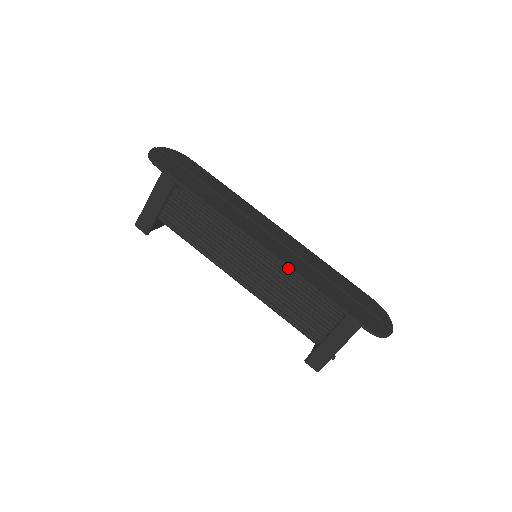
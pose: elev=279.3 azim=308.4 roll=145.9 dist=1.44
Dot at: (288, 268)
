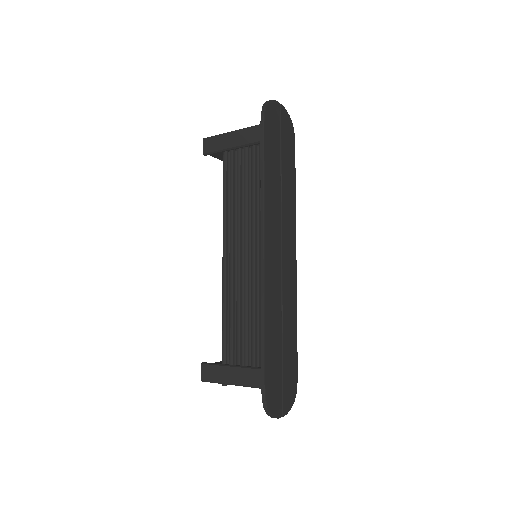
Dot at: (263, 290)
